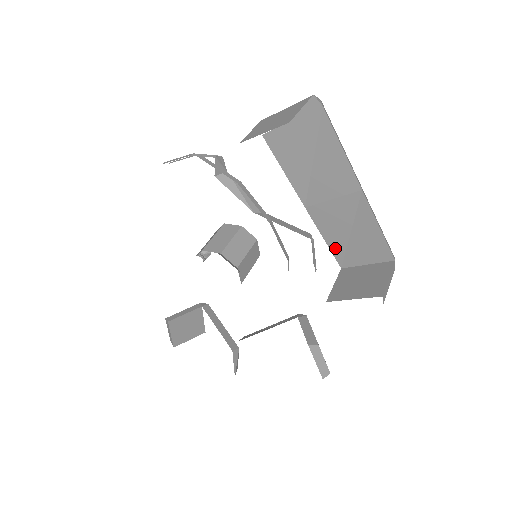
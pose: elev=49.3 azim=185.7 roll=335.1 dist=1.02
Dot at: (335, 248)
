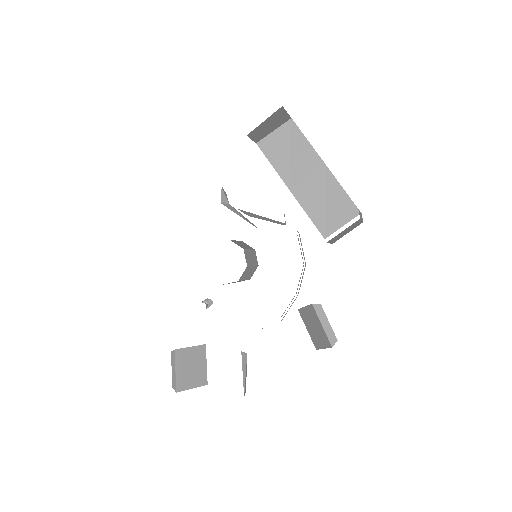
Dot at: (317, 220)
